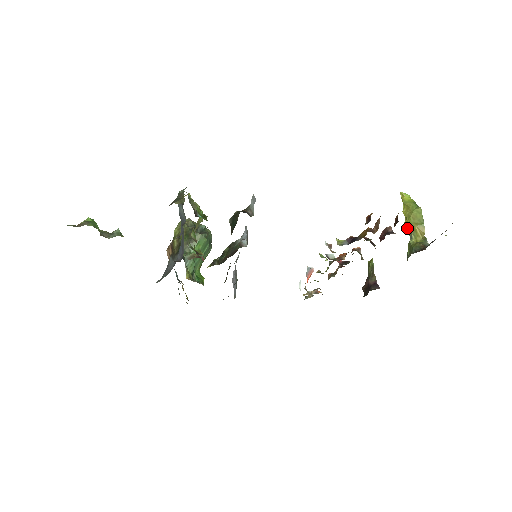
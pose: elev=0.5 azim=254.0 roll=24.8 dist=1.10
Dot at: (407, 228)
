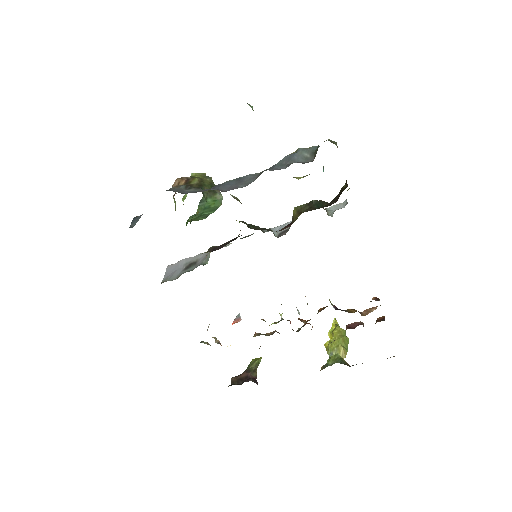
Dot at: (331, 345)
